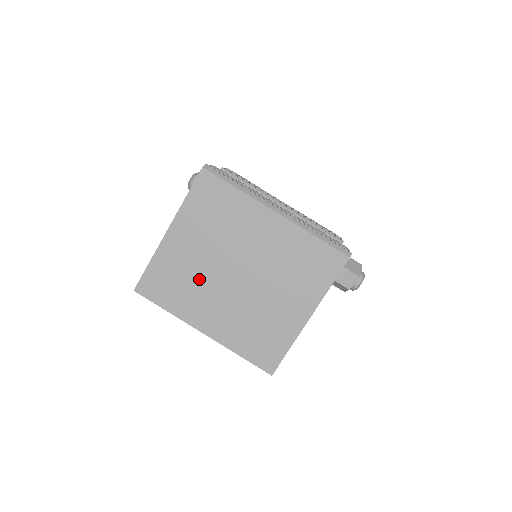
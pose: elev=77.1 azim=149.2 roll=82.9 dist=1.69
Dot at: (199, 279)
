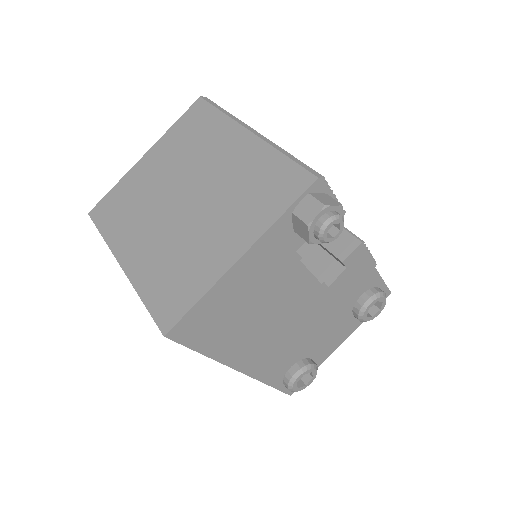
Dot at: (147, 203)
